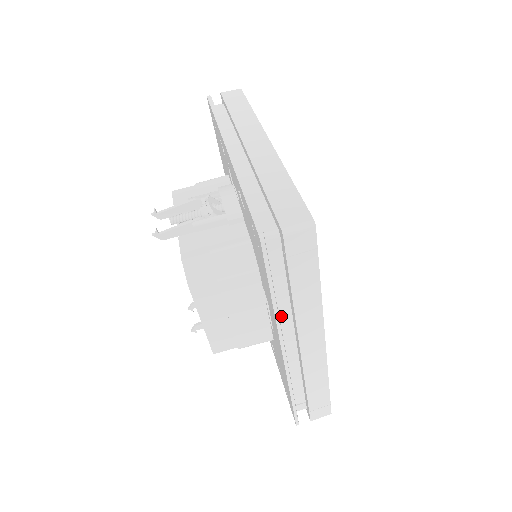
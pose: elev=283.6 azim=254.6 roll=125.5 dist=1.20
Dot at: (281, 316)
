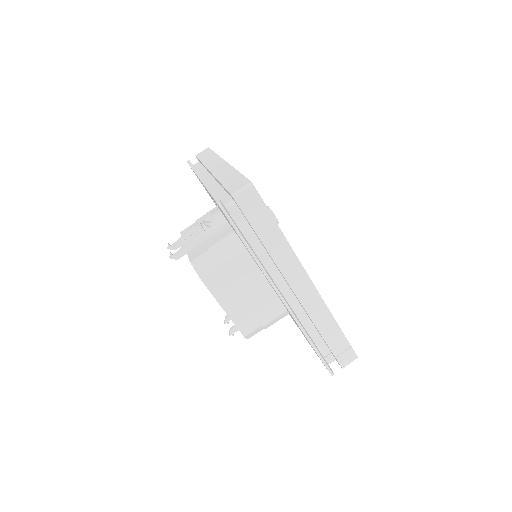
Dot at: (268, 270)
